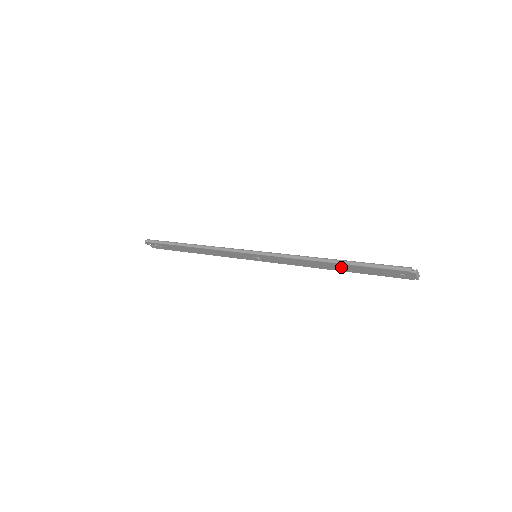
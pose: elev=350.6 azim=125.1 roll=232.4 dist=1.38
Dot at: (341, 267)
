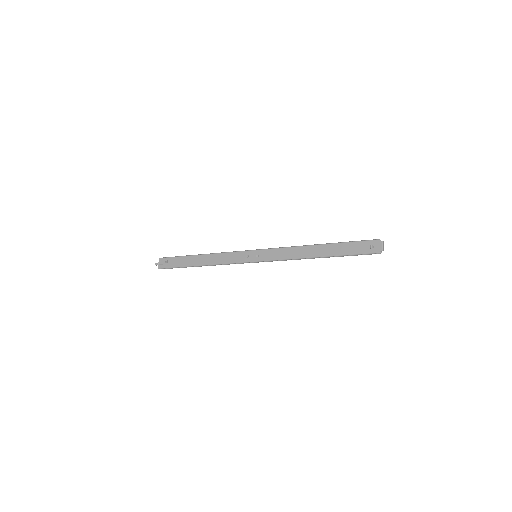
Dot at: (326, 250)
